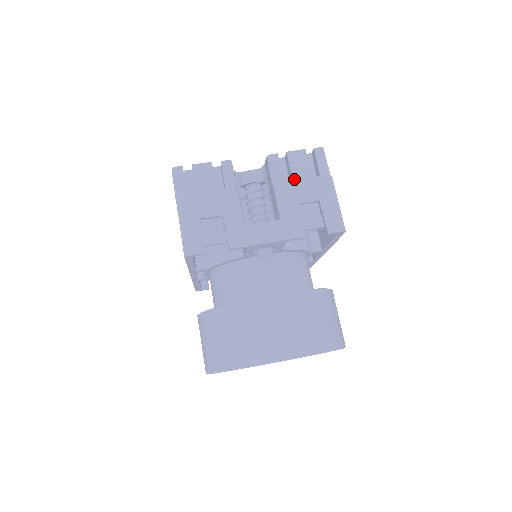
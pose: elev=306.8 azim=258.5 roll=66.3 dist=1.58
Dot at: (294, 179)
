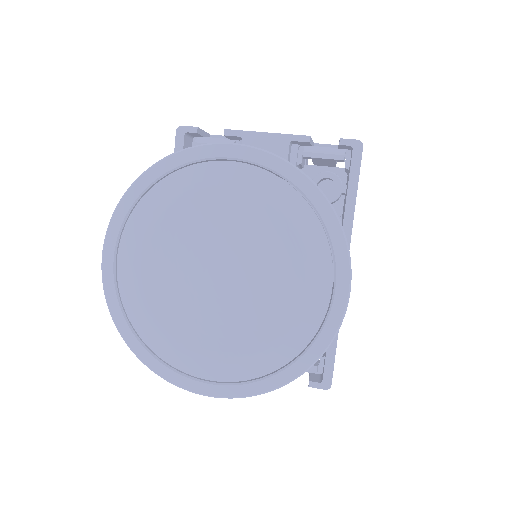
Dot at: occluded
